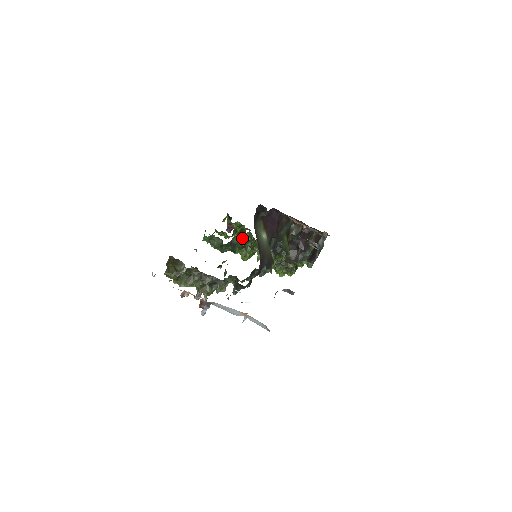
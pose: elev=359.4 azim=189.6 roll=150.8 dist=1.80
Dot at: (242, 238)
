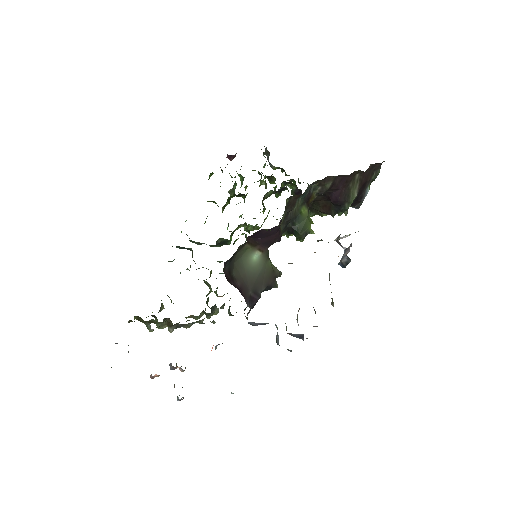
Dot at: occluded
